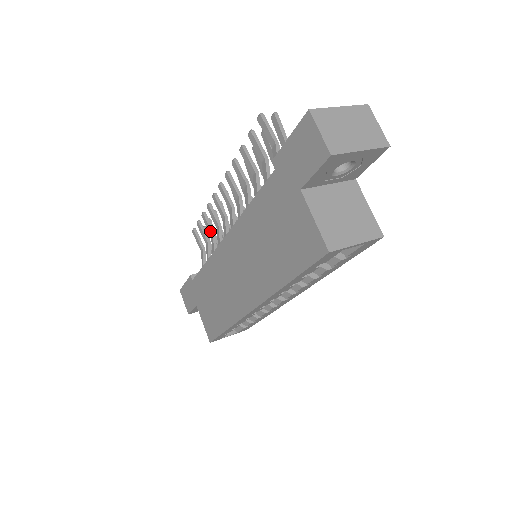
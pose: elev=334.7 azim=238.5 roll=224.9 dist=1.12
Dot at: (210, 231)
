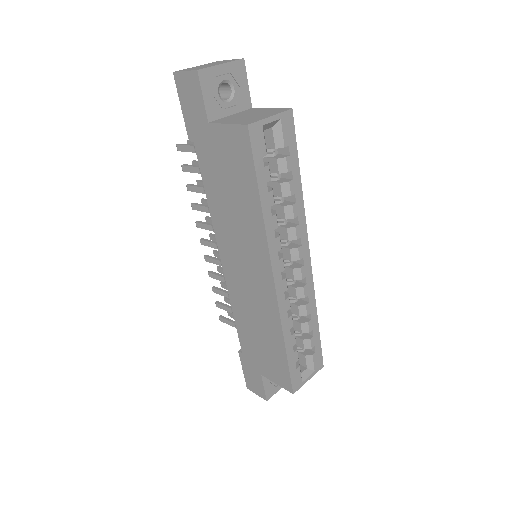
Dot at: (225, 294)
